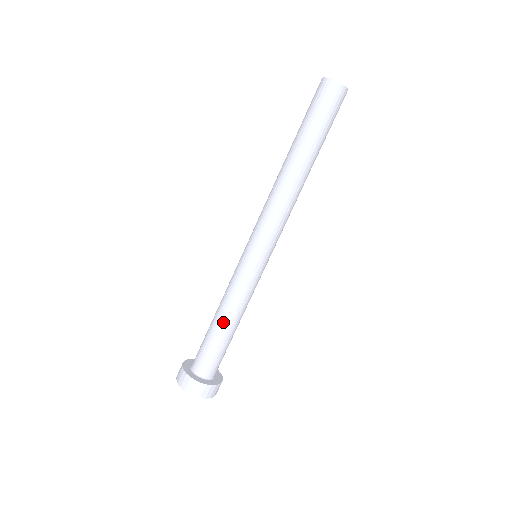
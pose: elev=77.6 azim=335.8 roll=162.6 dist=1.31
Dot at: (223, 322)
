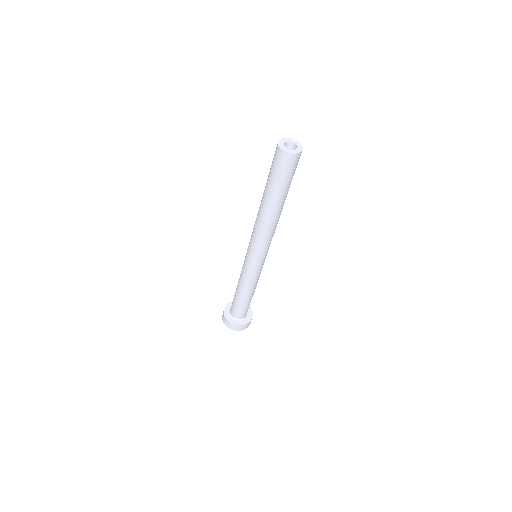
Dot at: (246, 296)
